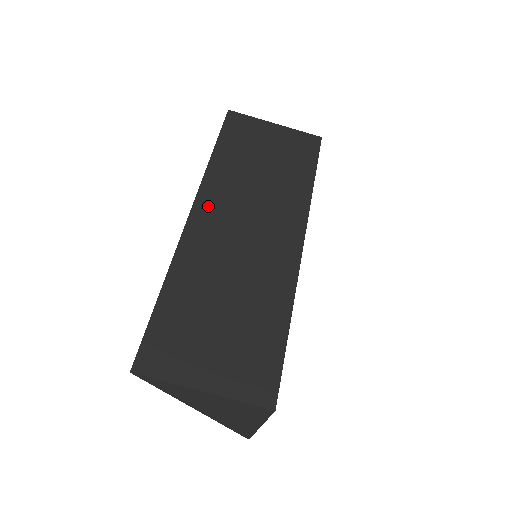
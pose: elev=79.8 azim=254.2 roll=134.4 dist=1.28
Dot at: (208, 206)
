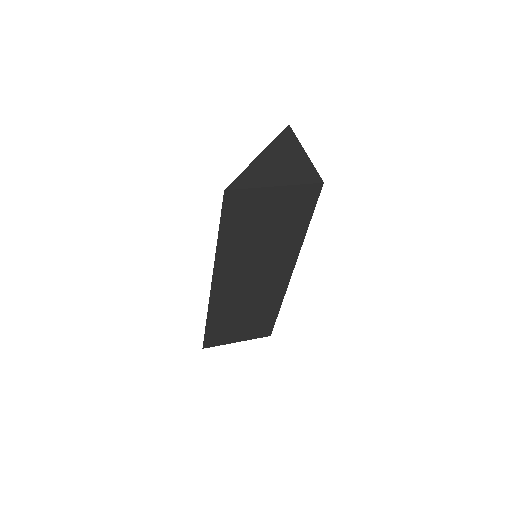
Dot at: occluded
